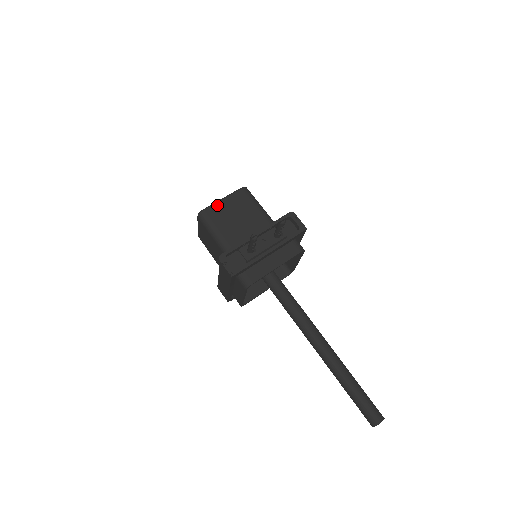
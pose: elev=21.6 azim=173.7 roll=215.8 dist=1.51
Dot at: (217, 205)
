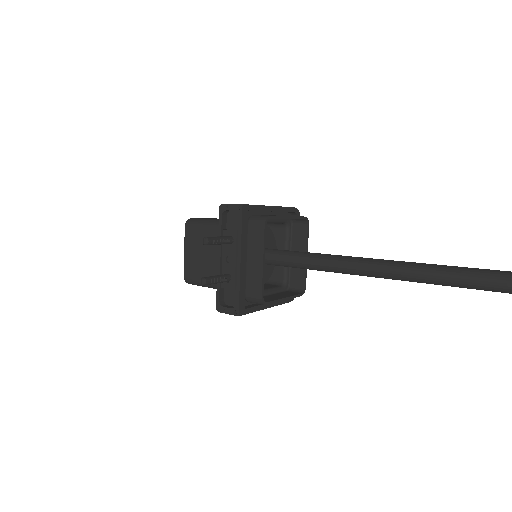
Dot at: (186, 262)
